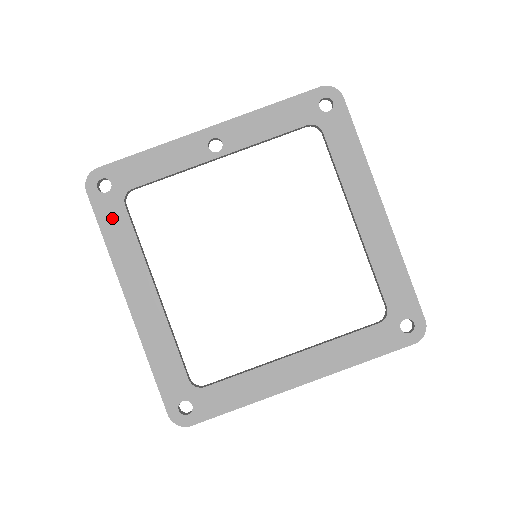
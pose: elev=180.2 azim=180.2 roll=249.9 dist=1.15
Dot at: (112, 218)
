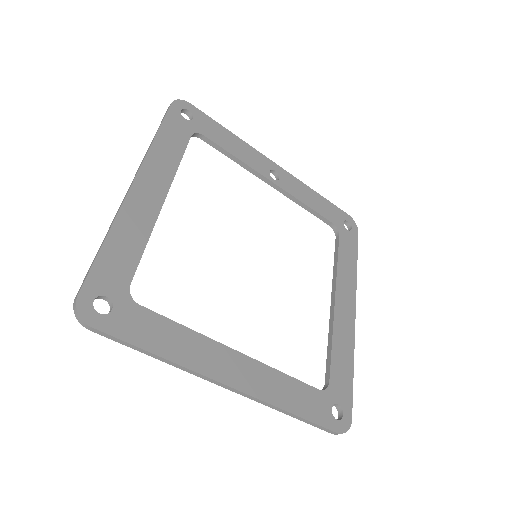
Dot at: (175, 132)
